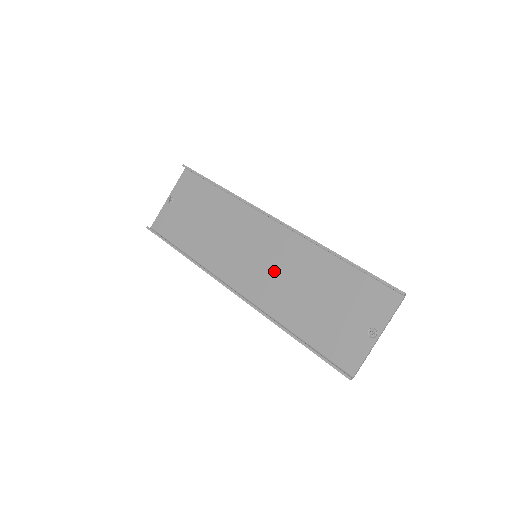
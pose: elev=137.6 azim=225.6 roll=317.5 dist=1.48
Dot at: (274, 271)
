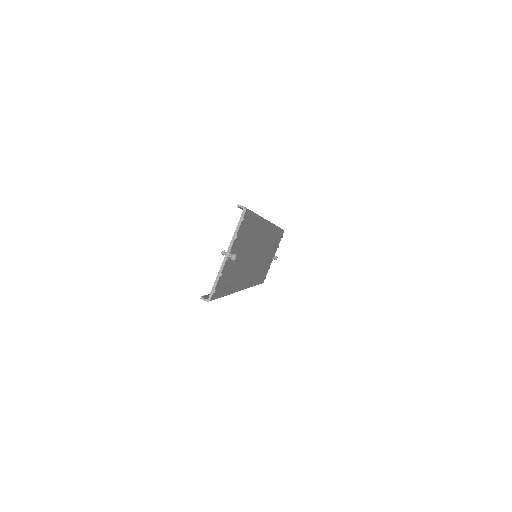
Dot at: occluded
